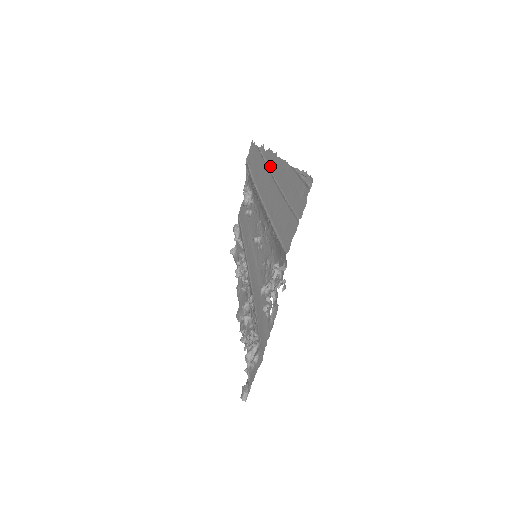
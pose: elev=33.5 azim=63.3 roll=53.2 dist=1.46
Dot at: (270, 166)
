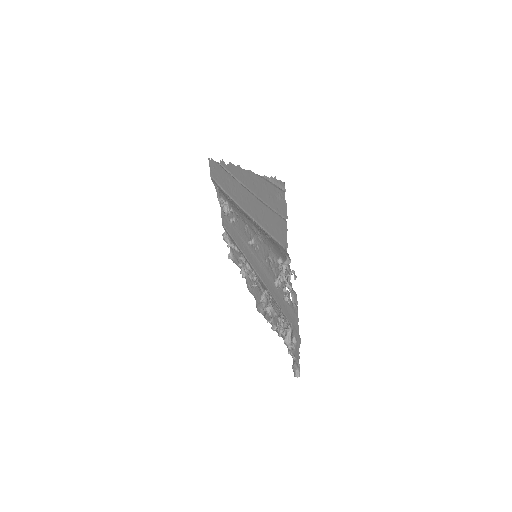
Dot at: (238, 178)
